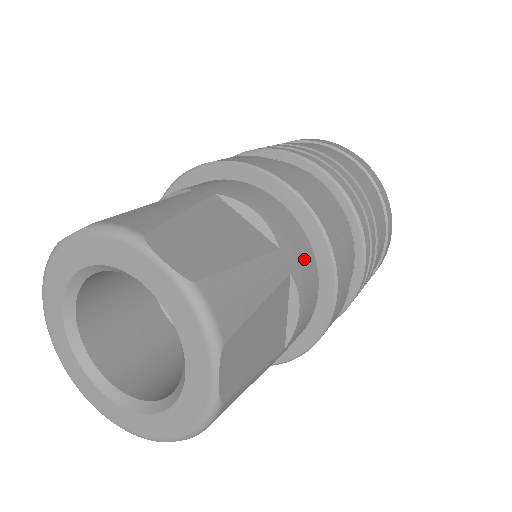
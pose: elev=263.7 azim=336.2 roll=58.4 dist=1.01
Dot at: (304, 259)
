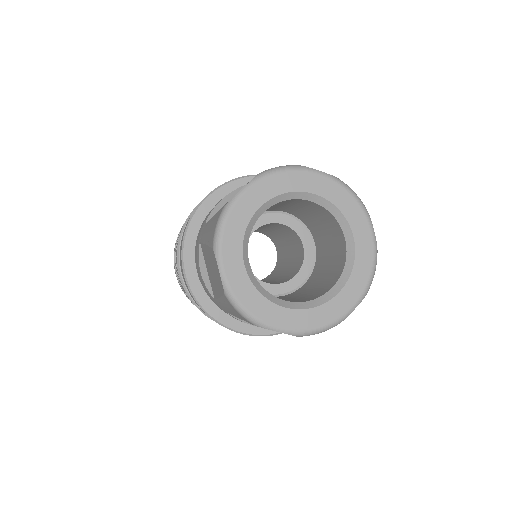
Dot at: occluded
